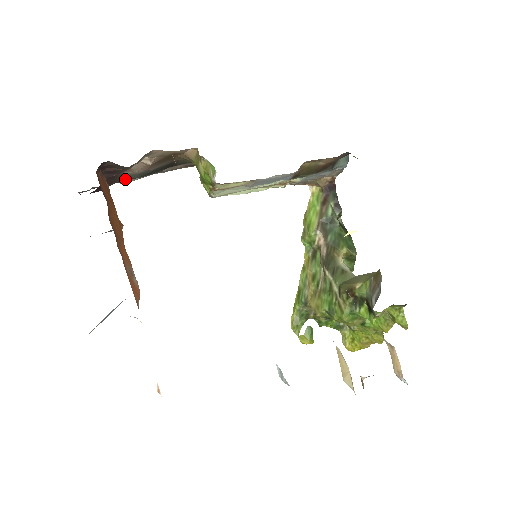
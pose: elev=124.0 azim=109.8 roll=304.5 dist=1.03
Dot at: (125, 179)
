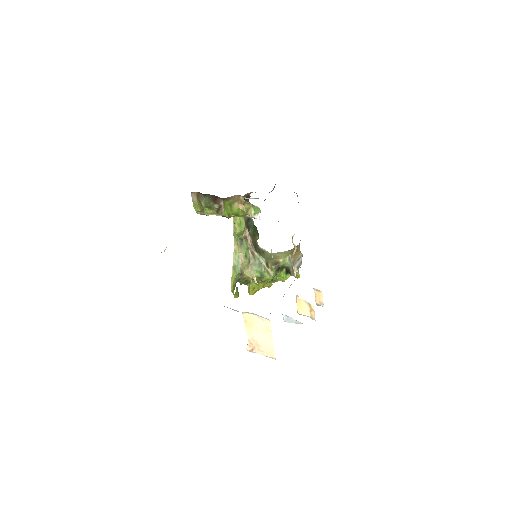
Dot at: occluded
